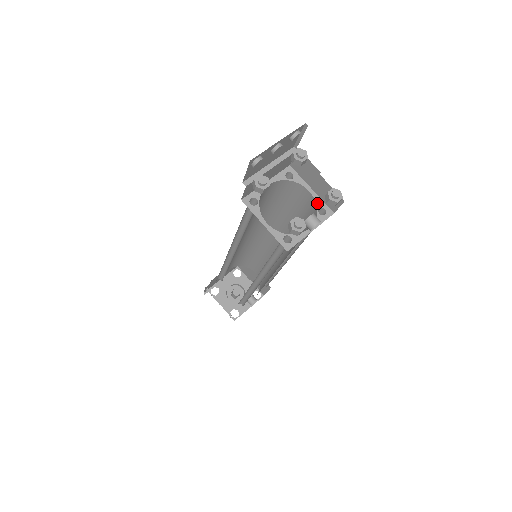
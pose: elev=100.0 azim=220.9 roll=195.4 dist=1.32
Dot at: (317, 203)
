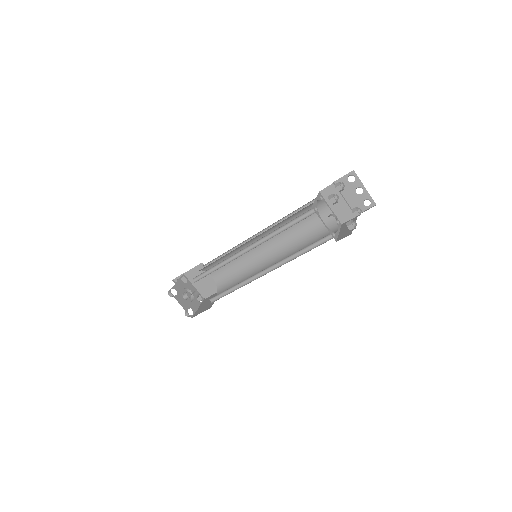
Dot at: (336, 233)
